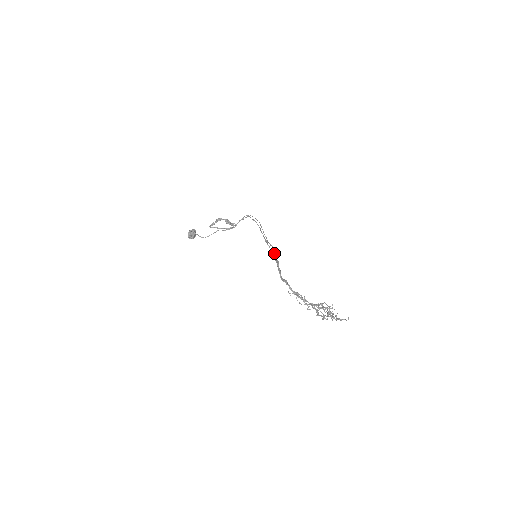
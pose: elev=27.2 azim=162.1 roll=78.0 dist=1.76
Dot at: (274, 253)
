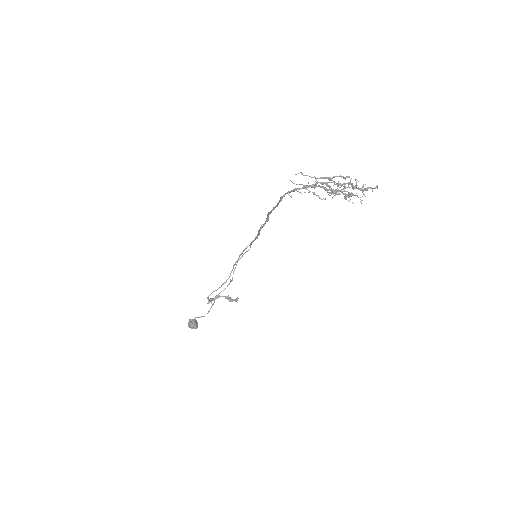
Dot at: (266, 221)
